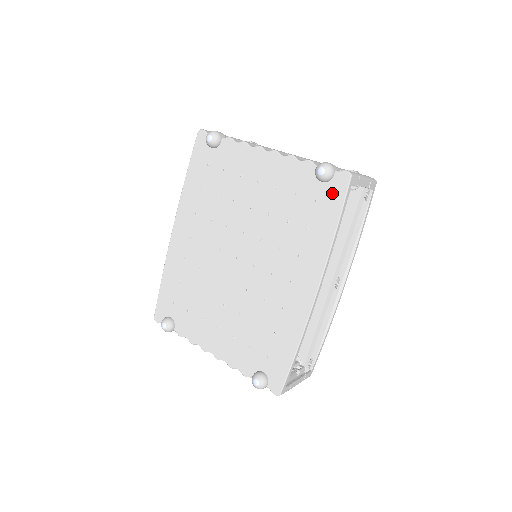
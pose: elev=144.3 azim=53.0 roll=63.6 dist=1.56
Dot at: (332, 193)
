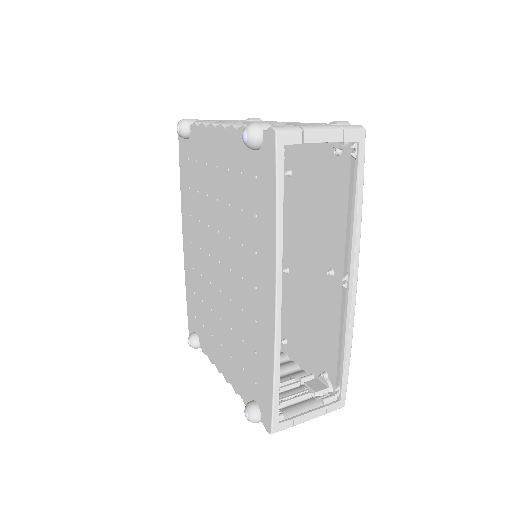
Dot at: (265, 162)
